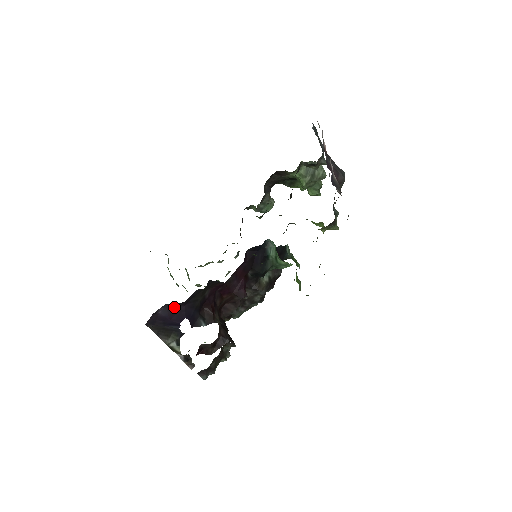
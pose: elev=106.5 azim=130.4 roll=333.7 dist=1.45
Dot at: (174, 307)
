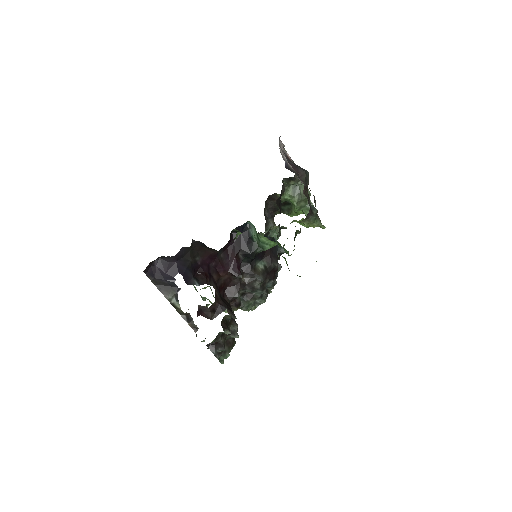
Dot at: (167, 262)
